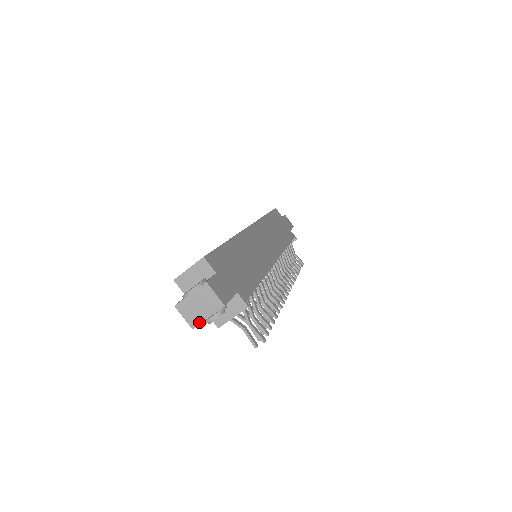
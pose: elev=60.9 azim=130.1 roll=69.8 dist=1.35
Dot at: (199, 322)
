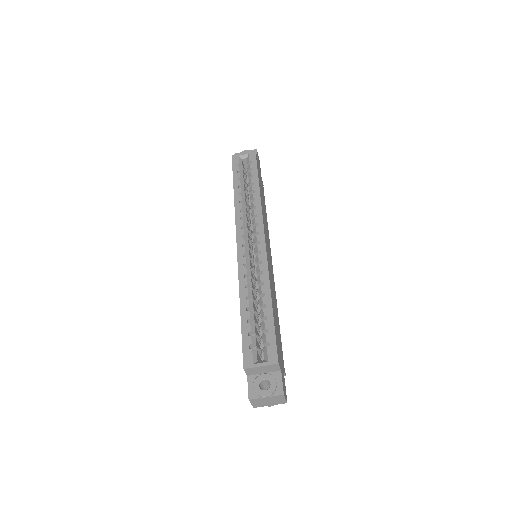
Dot at: (262, 406)
